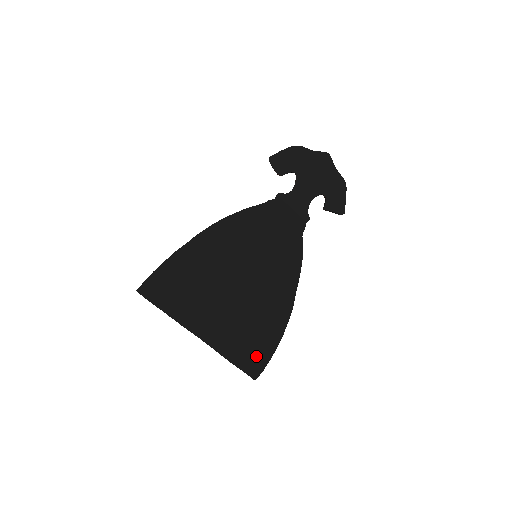
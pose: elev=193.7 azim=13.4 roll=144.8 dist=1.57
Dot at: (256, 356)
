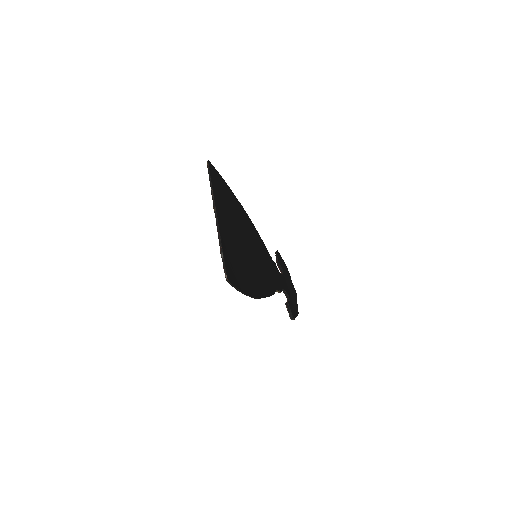
Dot at: (235, 275)
